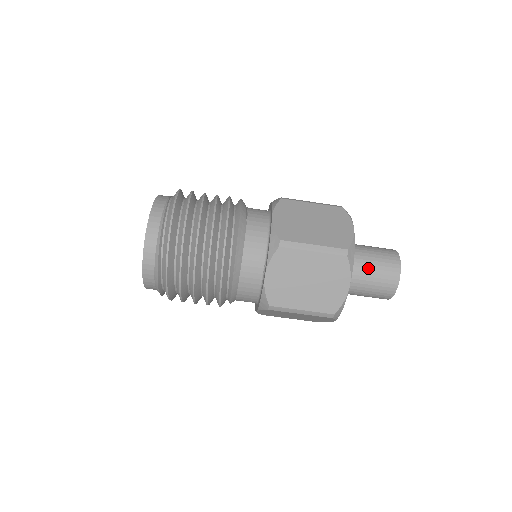
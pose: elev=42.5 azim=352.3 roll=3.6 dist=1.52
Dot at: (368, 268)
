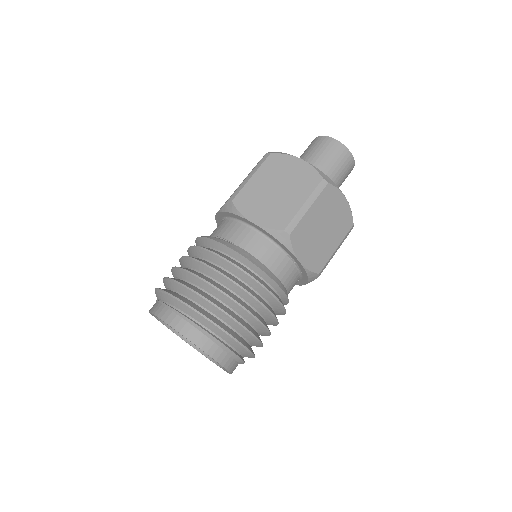
Dot at: (329, 170)
